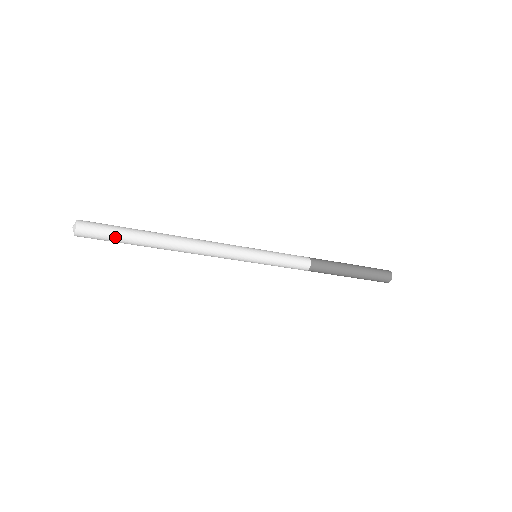
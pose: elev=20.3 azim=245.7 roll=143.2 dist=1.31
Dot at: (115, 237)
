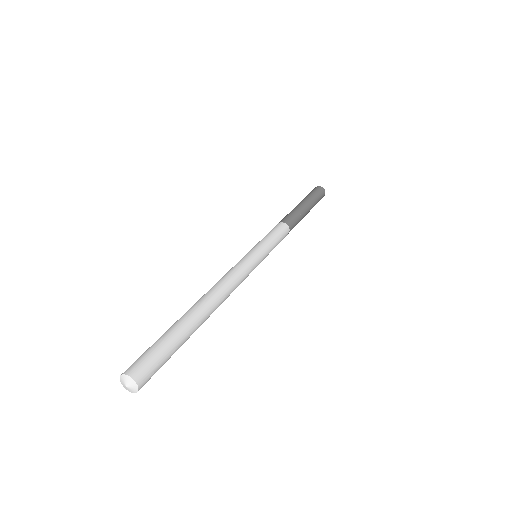
Dot at: occluded
